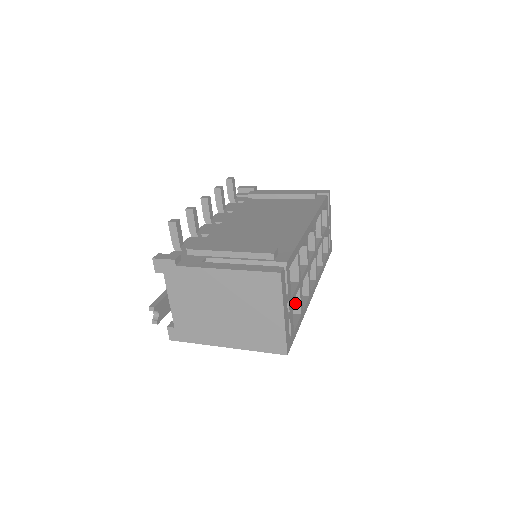
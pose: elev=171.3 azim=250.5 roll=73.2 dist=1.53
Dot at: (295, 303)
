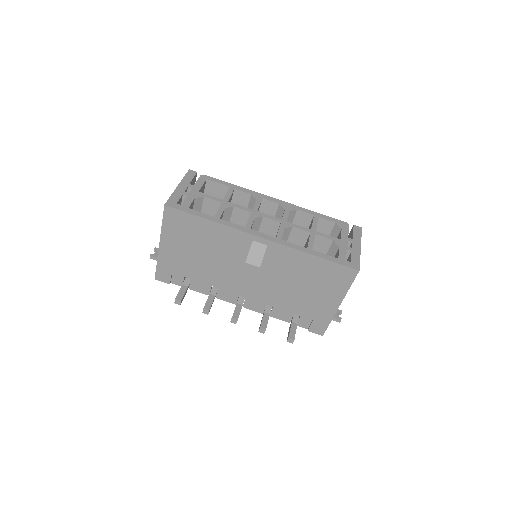
Dot at: occluded
